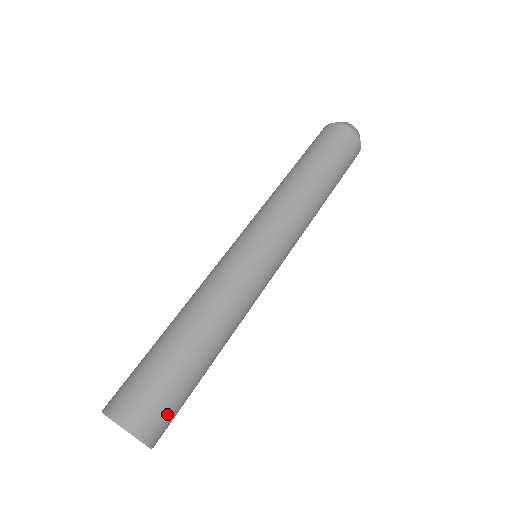
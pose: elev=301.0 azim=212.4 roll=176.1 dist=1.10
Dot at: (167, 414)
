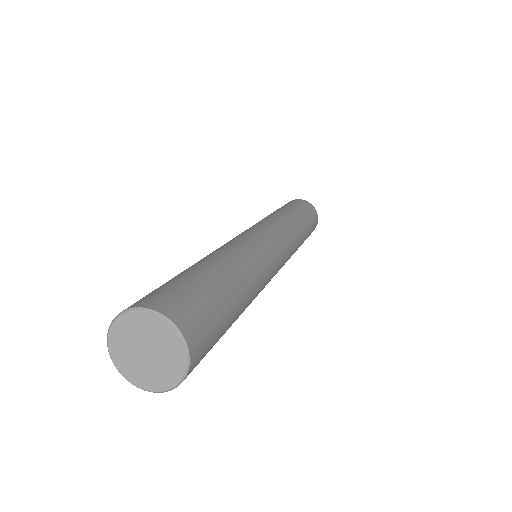
Dot at: (185, 298)
